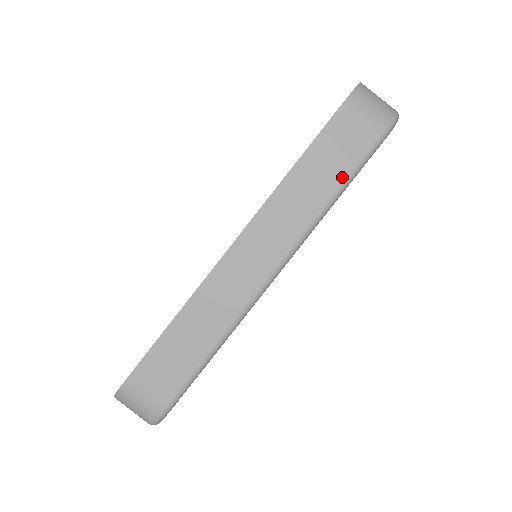
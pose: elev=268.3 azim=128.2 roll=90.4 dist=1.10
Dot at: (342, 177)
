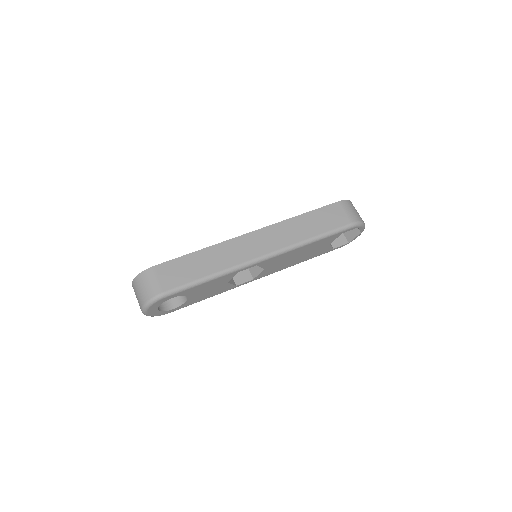
Dot at: (323, 231)
